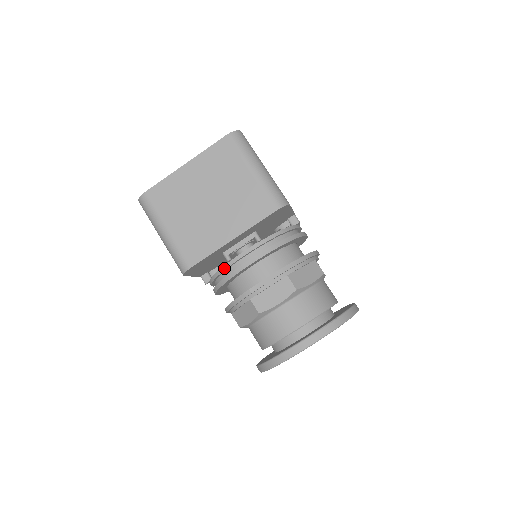
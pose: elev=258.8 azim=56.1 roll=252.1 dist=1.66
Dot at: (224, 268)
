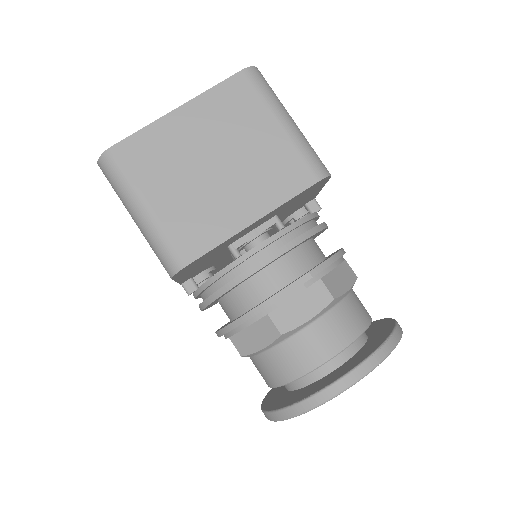
Dot at: (227, 269)
